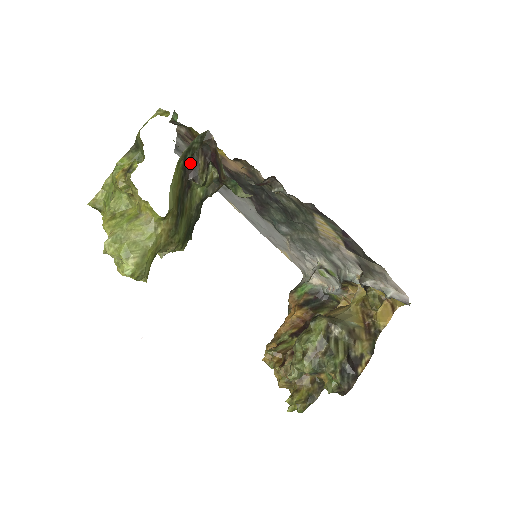
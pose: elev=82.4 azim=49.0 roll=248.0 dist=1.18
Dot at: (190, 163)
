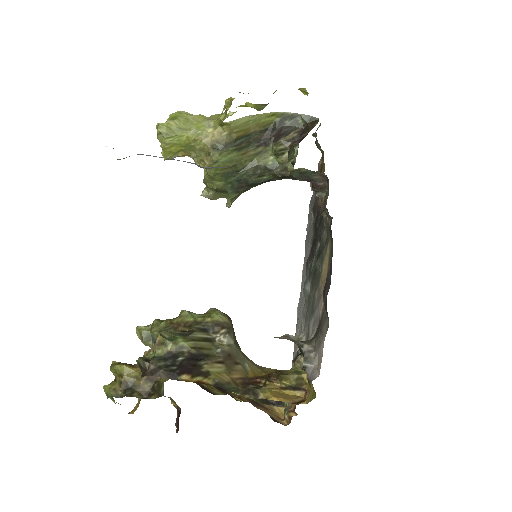
Dot at: (284, 128)
